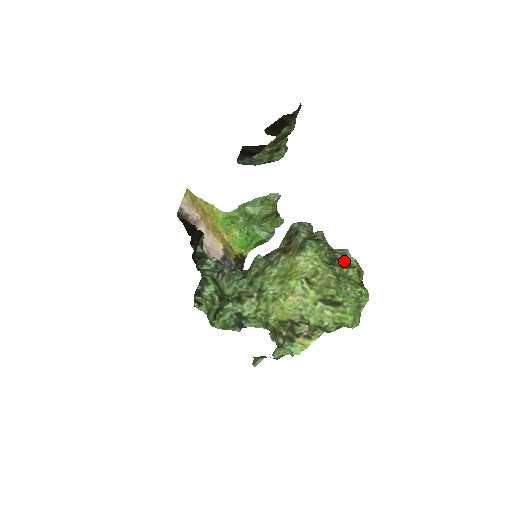
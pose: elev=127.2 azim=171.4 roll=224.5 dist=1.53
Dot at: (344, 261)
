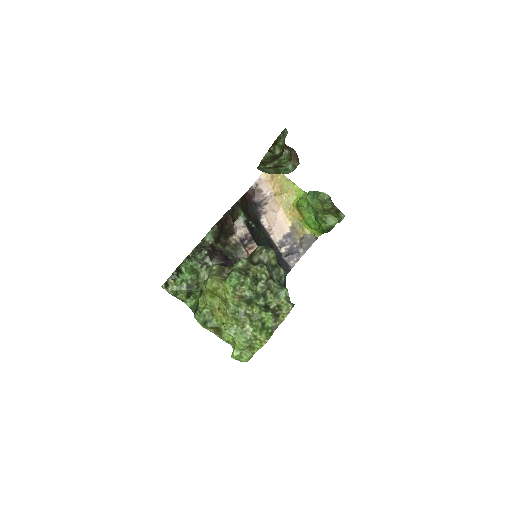
Dot at: (274, 300)
